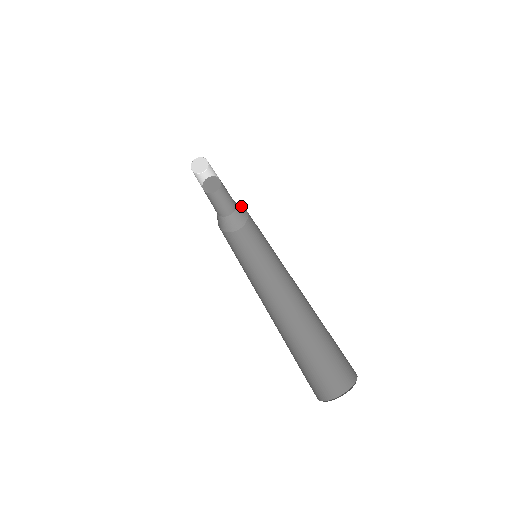
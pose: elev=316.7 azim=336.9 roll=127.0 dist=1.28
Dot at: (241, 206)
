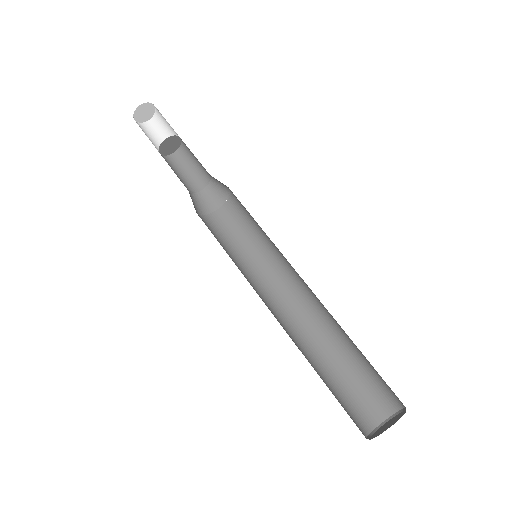
Dot at: occluded
